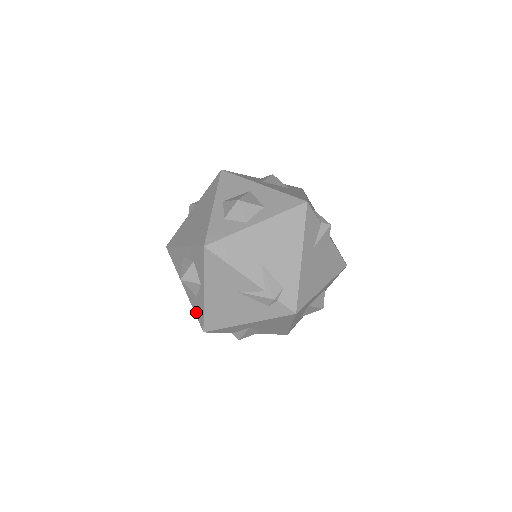
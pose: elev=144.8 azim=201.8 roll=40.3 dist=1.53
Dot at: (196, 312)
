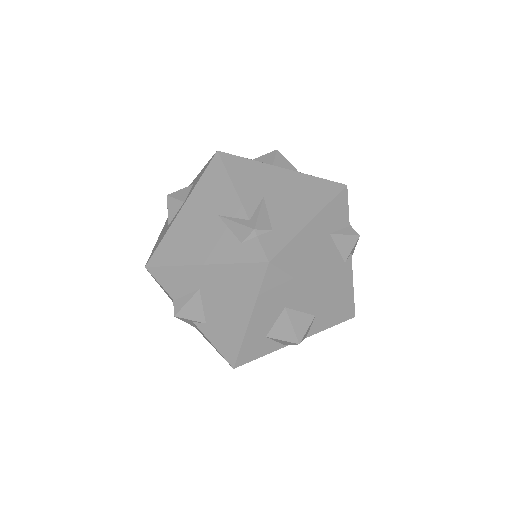
Dot at: (154, 247)
